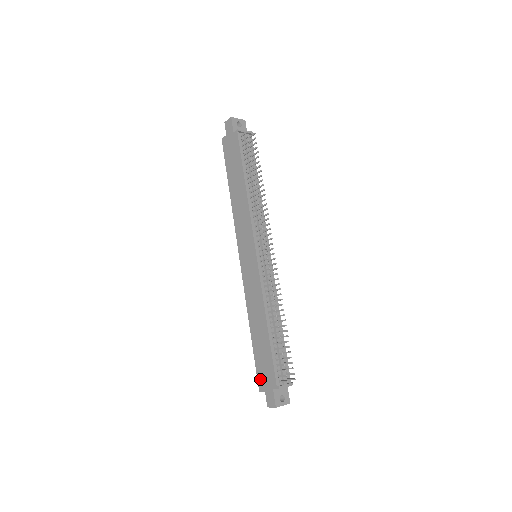
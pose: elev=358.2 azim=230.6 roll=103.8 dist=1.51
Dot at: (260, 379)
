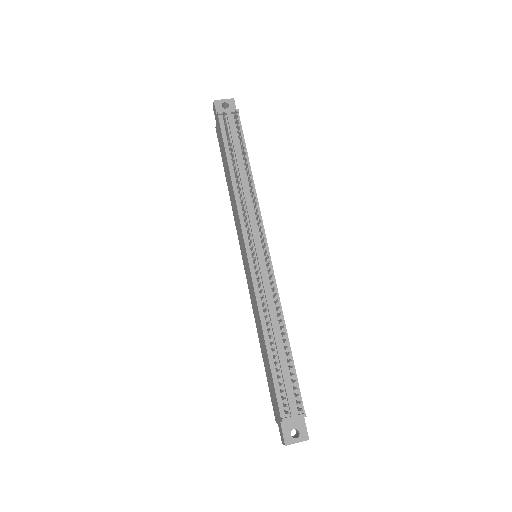
Dot at: (273, 407)
